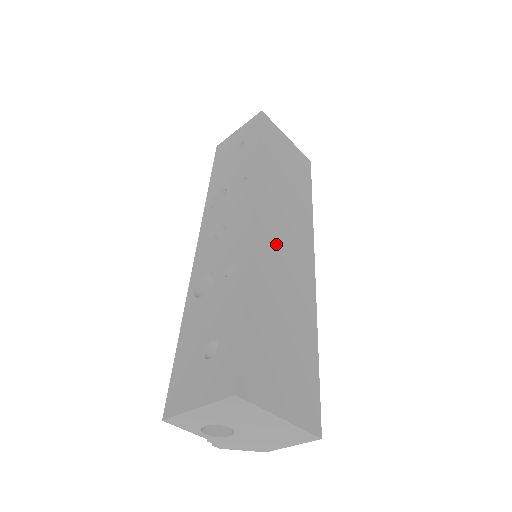
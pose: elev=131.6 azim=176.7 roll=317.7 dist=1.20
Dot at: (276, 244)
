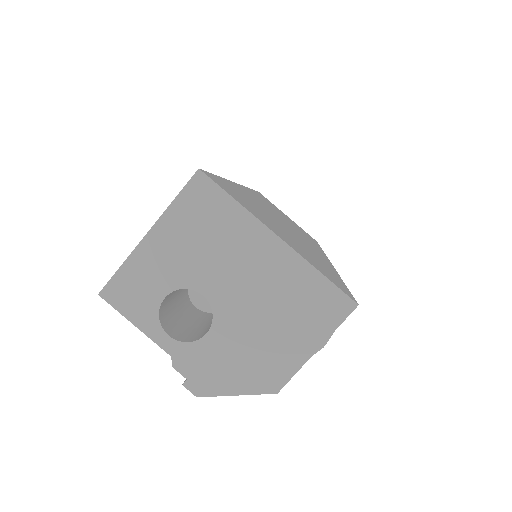
Dot at: (273, 212)
